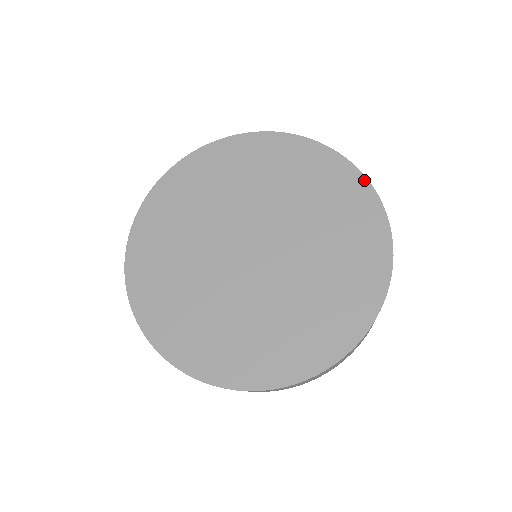
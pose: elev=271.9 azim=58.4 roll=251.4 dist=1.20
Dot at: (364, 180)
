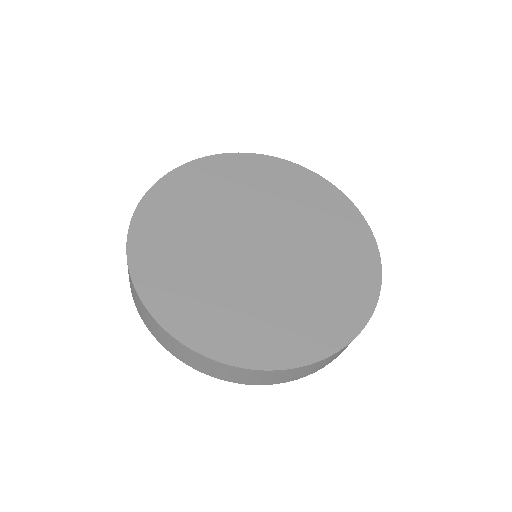
Dot at: (379, 269)
